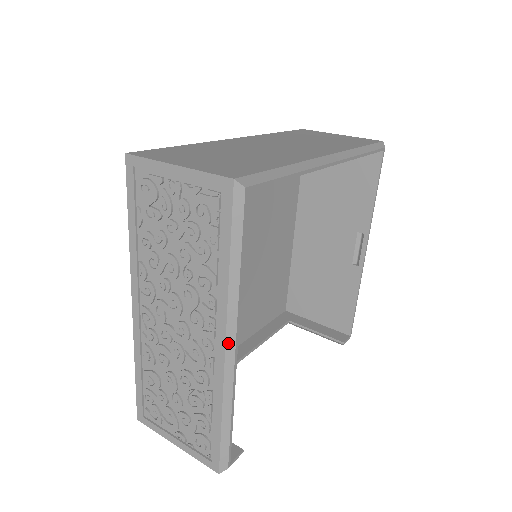
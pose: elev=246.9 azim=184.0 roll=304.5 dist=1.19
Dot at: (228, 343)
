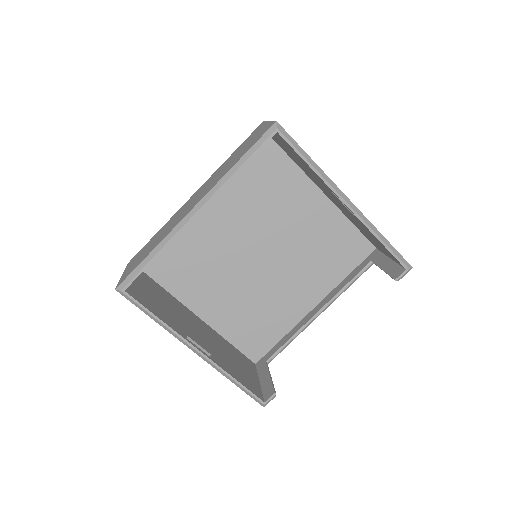
Dot at: (192, 350)
